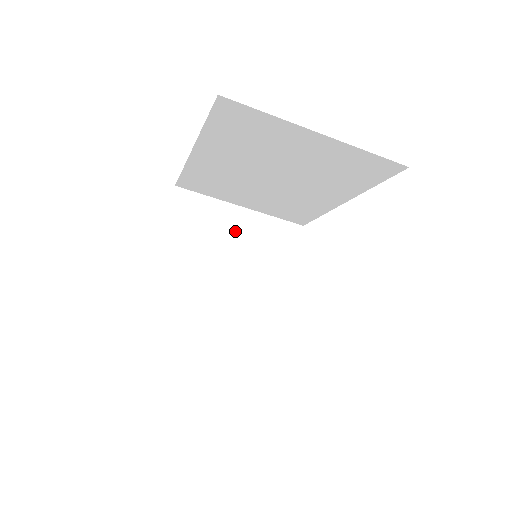
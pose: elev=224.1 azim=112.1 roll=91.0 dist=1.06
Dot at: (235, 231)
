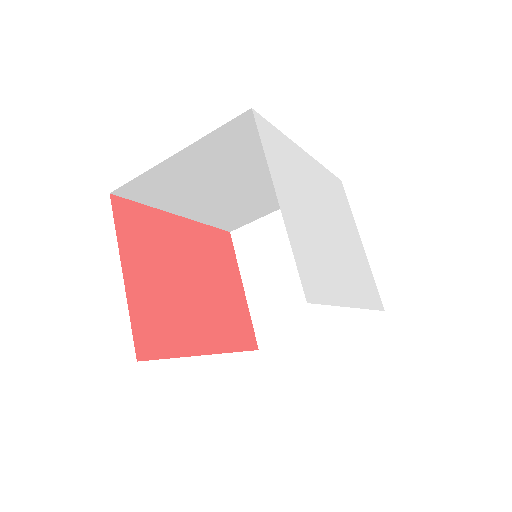
Dot at: occluded
